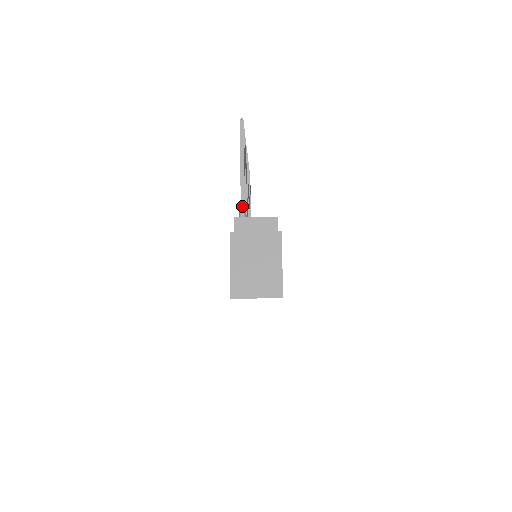
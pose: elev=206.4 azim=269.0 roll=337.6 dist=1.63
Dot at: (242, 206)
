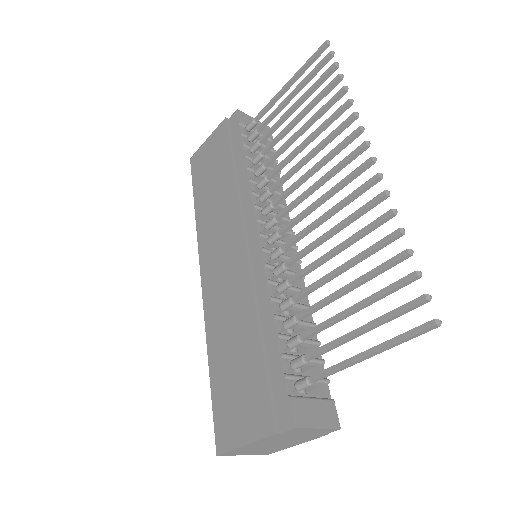
Dot at: (312, 383)
